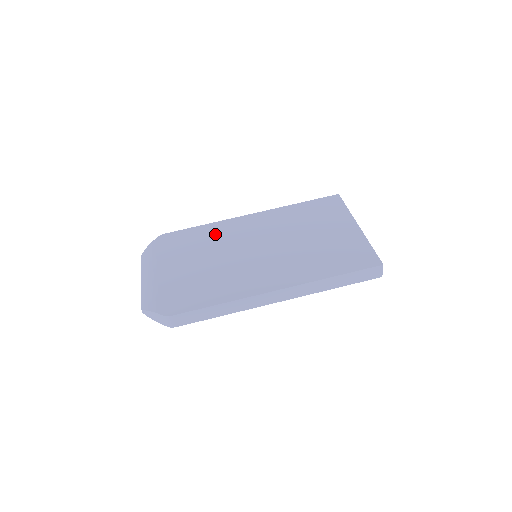
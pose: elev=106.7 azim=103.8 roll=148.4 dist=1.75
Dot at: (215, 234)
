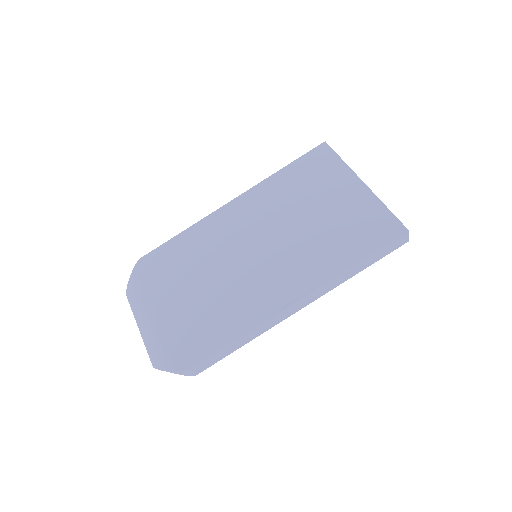
Dot at: (200, 242)
